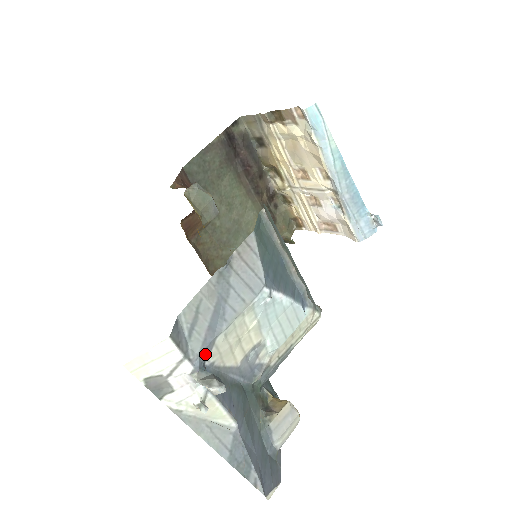
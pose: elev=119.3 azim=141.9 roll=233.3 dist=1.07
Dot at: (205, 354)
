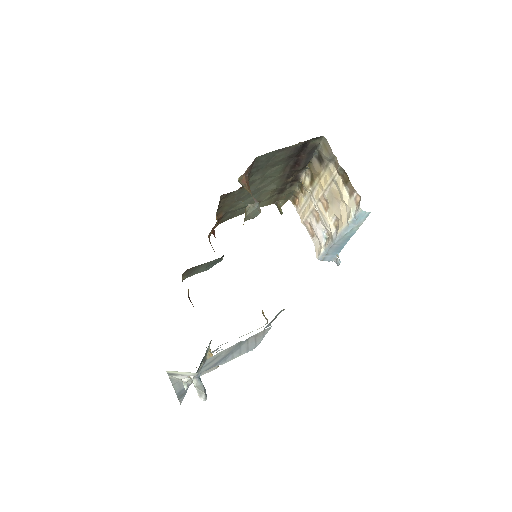
Dot at: occluded
